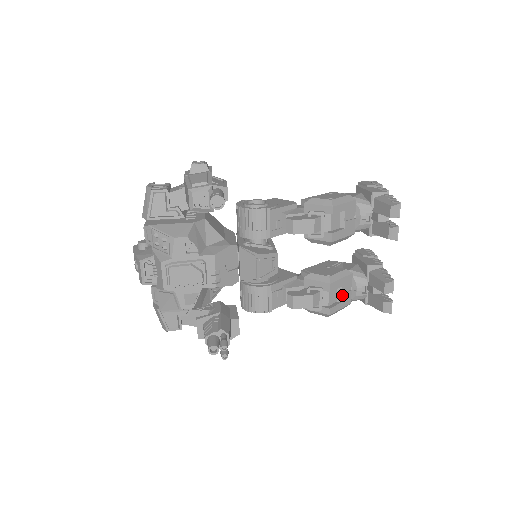
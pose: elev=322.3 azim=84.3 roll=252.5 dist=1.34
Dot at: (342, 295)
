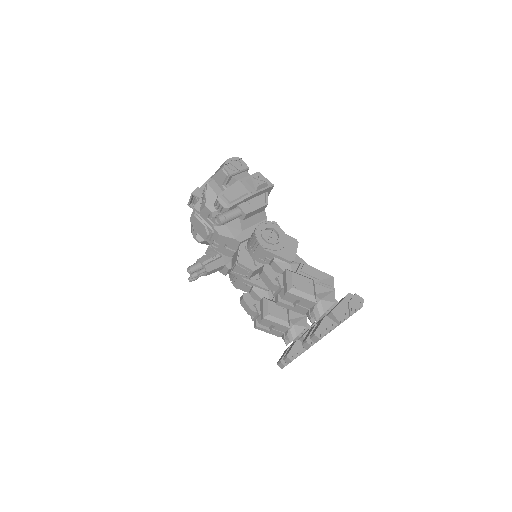
Dot at: (273, 329)
